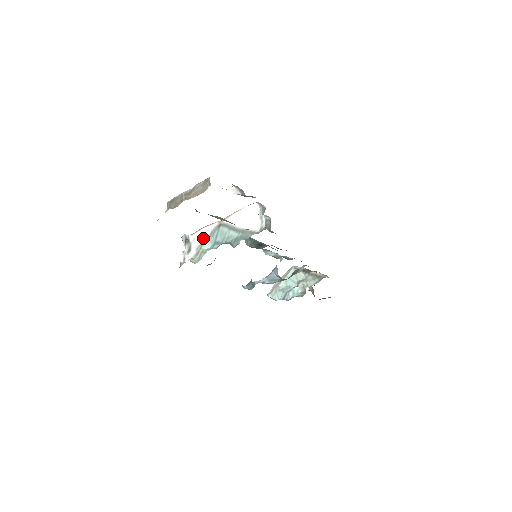
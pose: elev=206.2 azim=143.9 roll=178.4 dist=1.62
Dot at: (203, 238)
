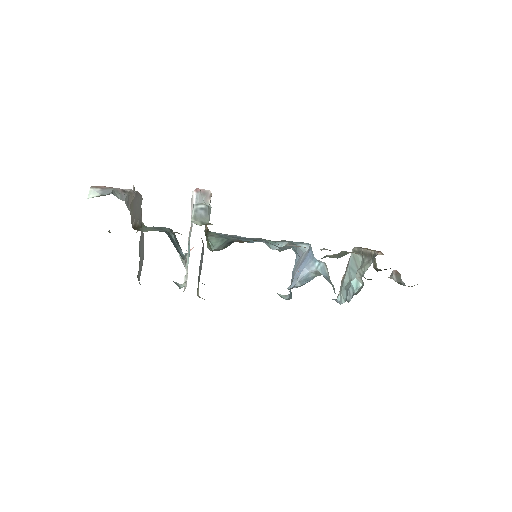
Dot at: occluded
